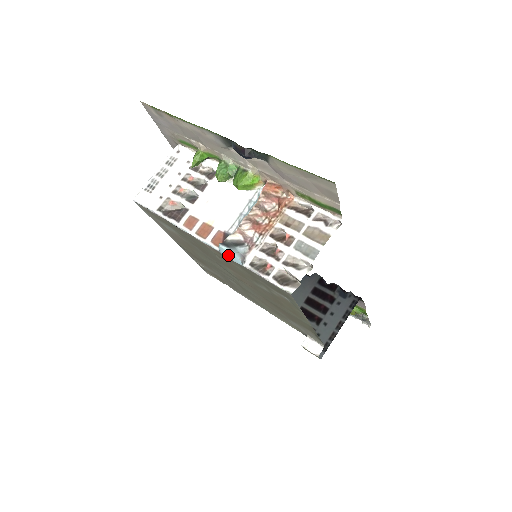
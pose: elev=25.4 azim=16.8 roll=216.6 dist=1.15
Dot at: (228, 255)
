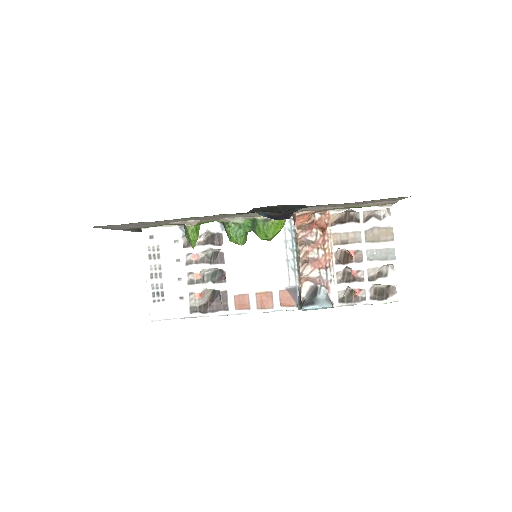
Dot at: (315, 309)
